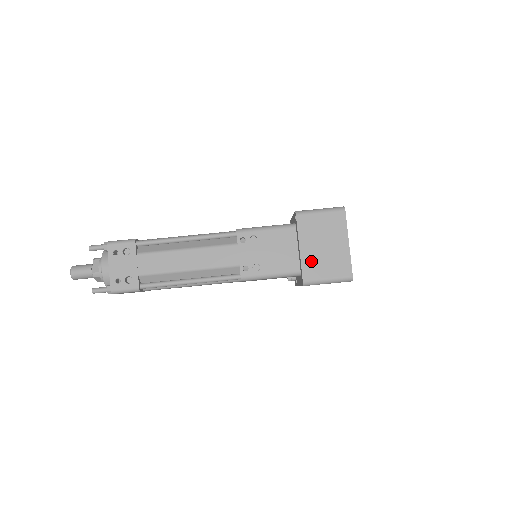
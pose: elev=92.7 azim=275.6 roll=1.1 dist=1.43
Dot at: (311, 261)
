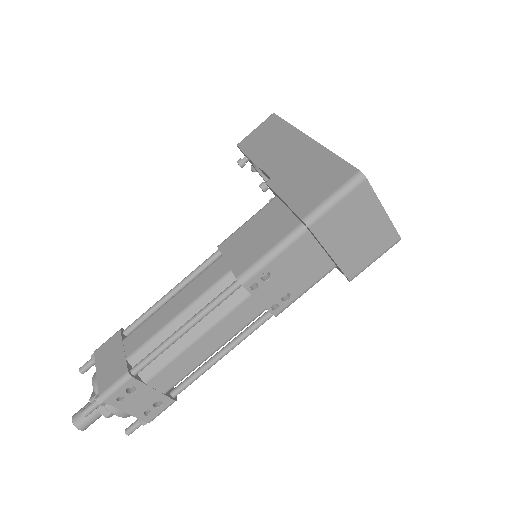
Dot at: (349, 258)
